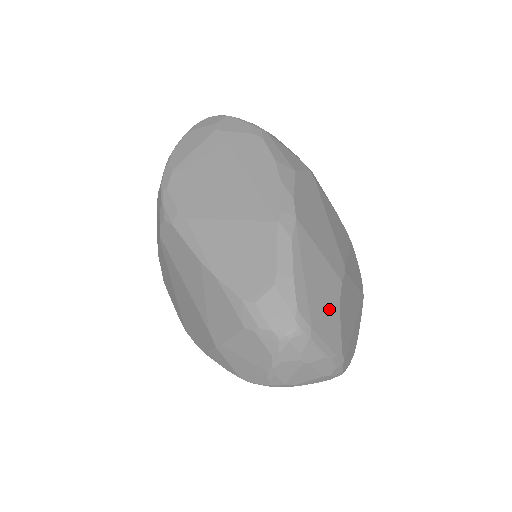
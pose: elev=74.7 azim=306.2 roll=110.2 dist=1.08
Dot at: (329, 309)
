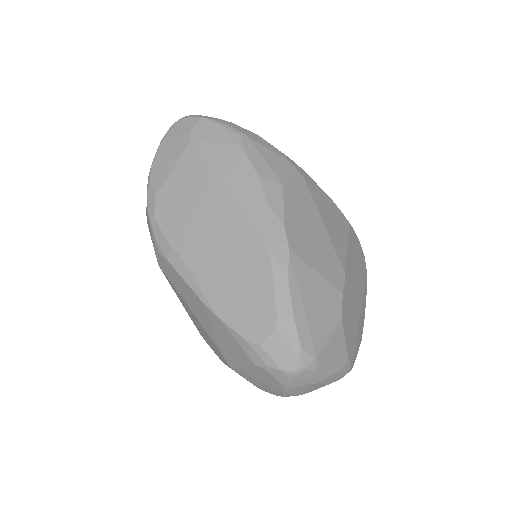
Dot at: (332, 331)
